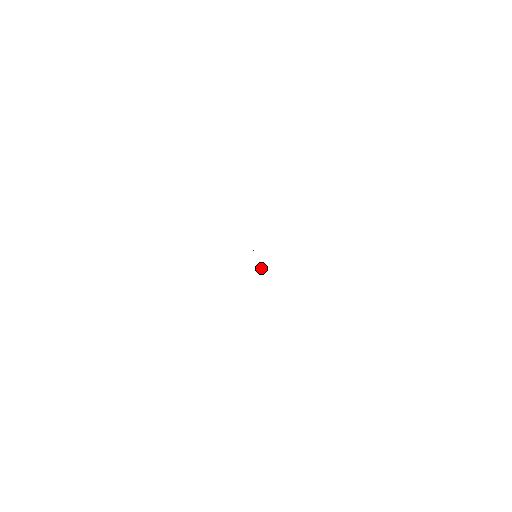
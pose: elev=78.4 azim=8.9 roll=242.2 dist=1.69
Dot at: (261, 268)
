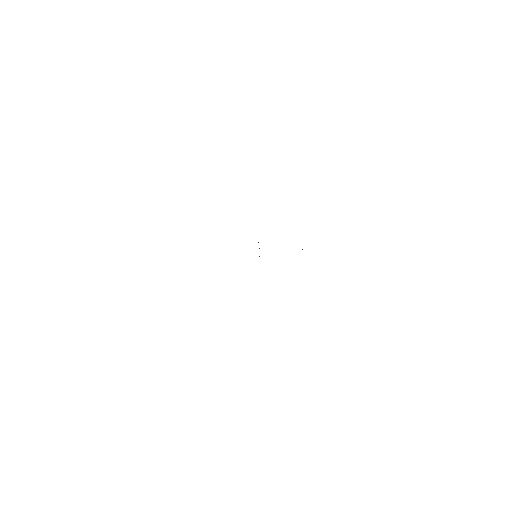
Dot at: occluded
